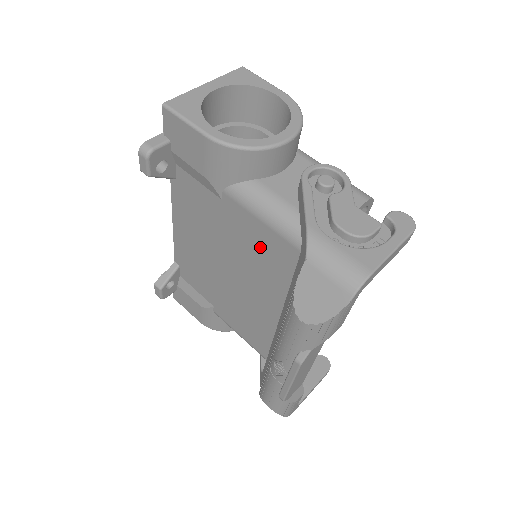
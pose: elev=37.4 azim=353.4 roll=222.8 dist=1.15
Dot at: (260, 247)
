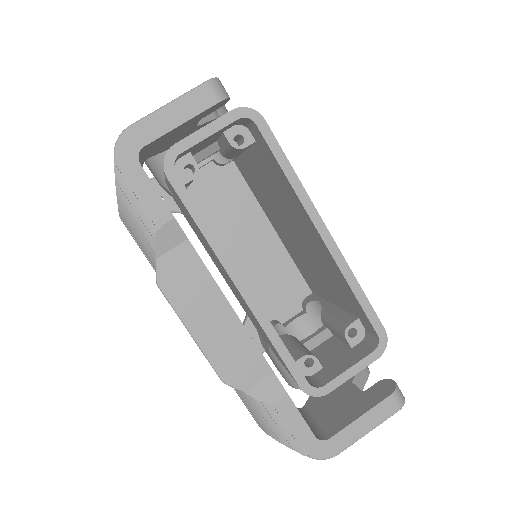
Dot at: (186, 213)
